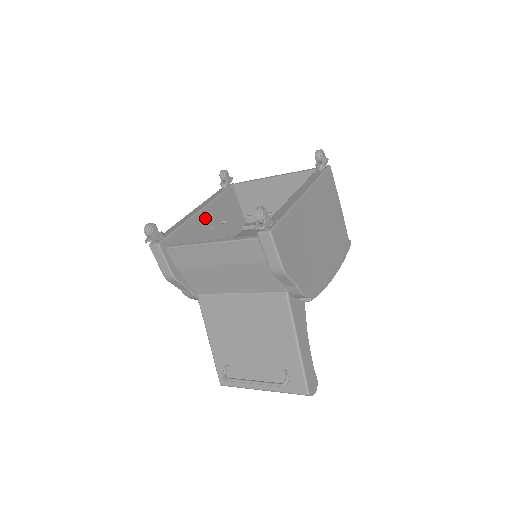
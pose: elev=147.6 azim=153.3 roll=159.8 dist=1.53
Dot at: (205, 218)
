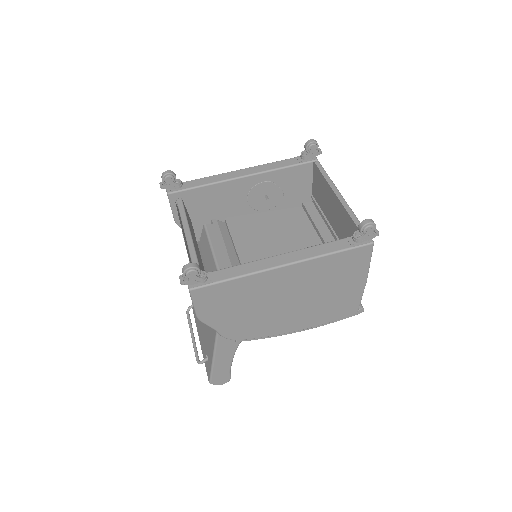
Dot at: (247, 185)
